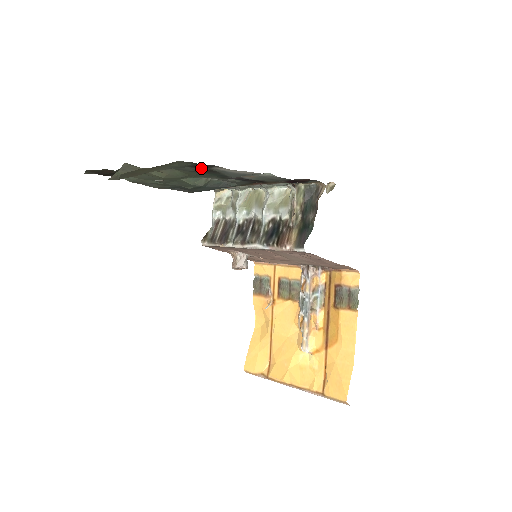
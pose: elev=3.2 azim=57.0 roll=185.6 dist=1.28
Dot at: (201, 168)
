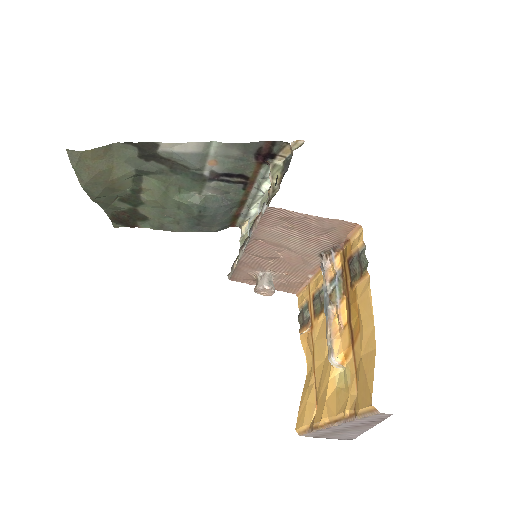
Dot at: (156, 159)
